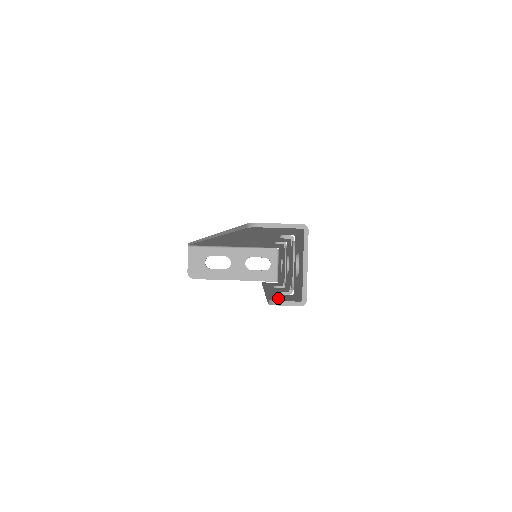
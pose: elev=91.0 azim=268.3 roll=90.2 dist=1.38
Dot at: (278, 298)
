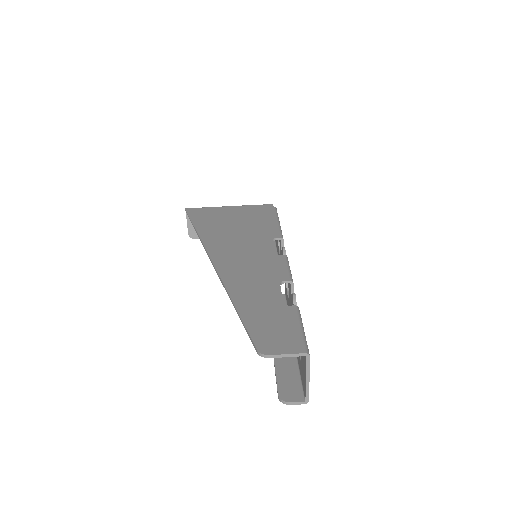
Dot at: (285, 383)
